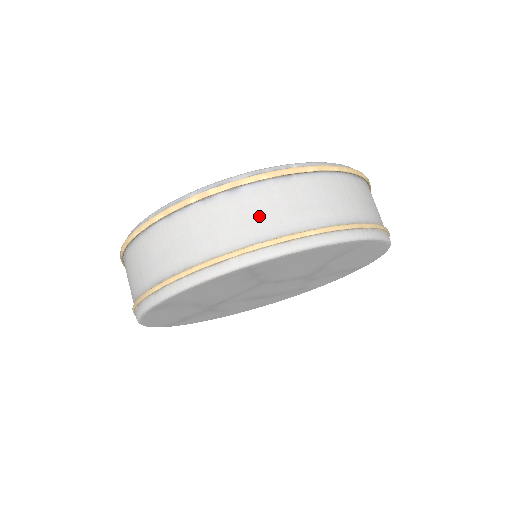
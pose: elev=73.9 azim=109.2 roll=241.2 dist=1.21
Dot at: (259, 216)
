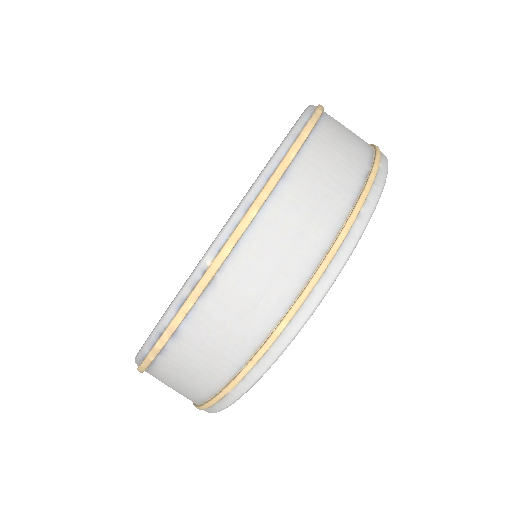
Dot at: (219, 345)
